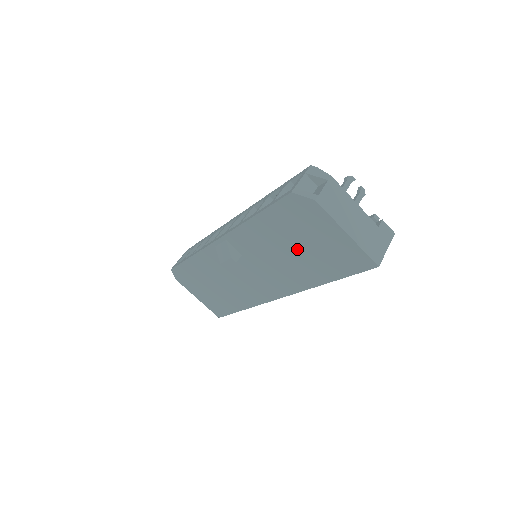
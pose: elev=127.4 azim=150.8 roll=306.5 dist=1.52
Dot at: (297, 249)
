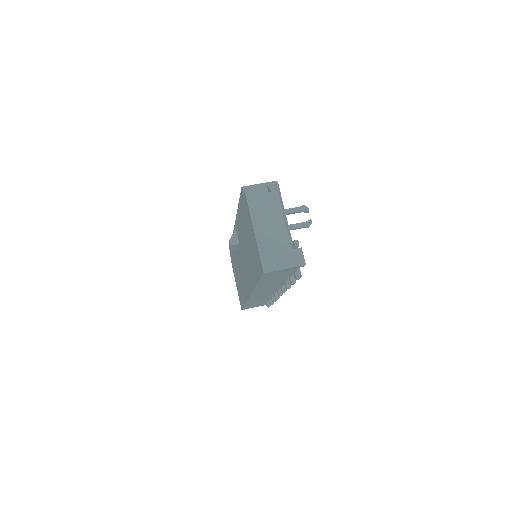
Dot at: (248, 244)
